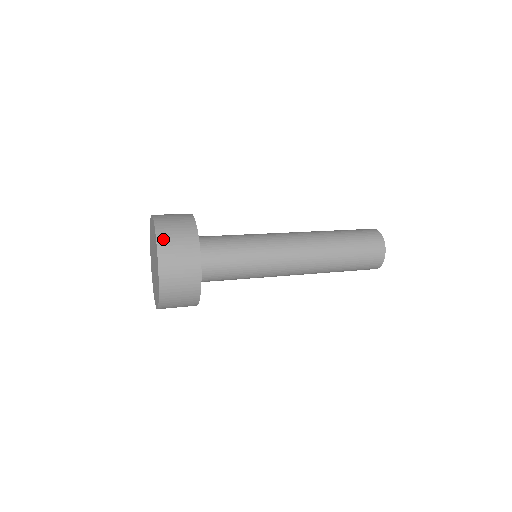
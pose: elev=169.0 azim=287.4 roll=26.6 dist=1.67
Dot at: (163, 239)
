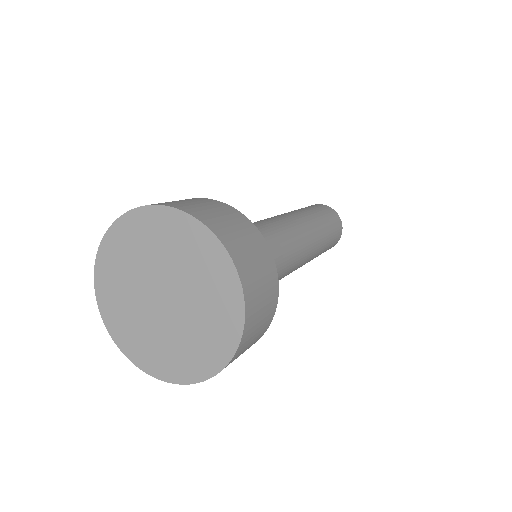
Dot at: (190, 209)
